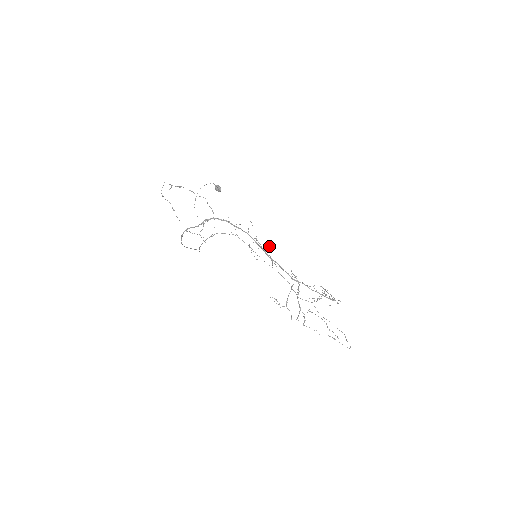
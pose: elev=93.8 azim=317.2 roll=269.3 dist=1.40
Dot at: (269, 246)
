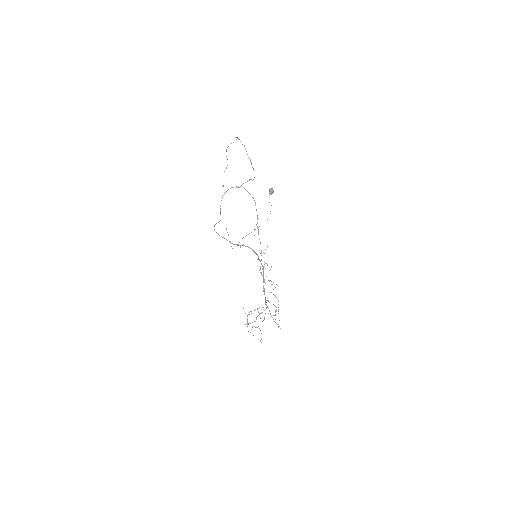
Dot at: (269, 270)
